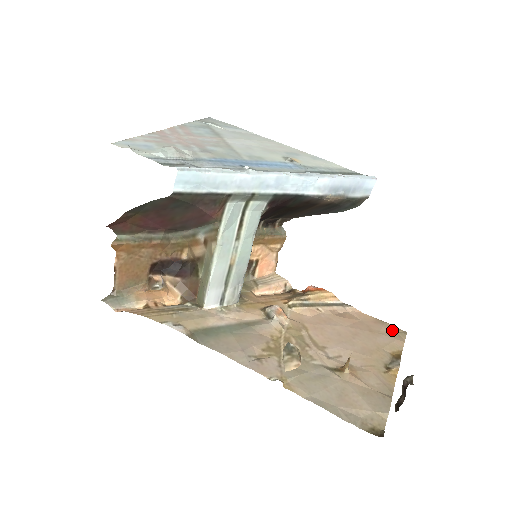
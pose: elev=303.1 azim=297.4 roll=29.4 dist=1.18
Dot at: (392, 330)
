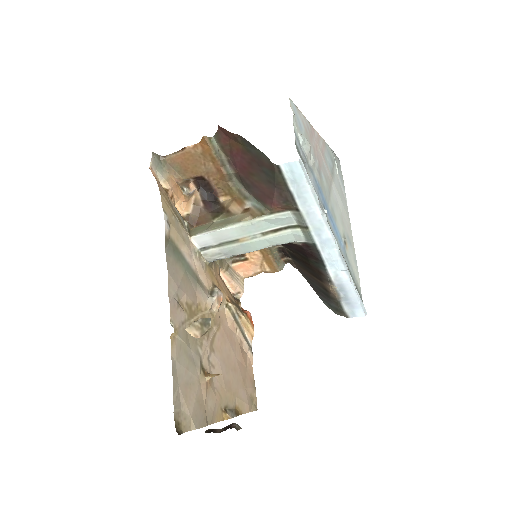
Dot at: (253, 397)
